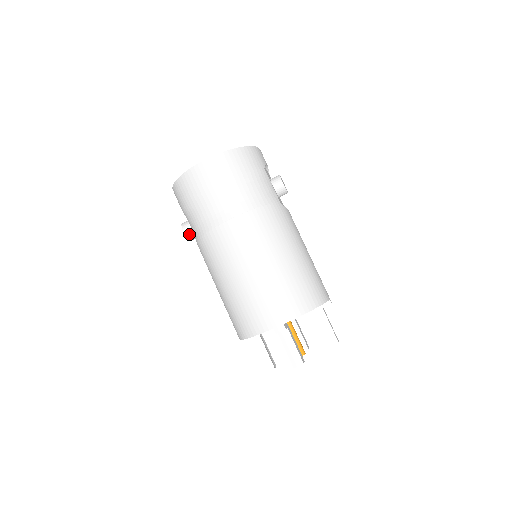
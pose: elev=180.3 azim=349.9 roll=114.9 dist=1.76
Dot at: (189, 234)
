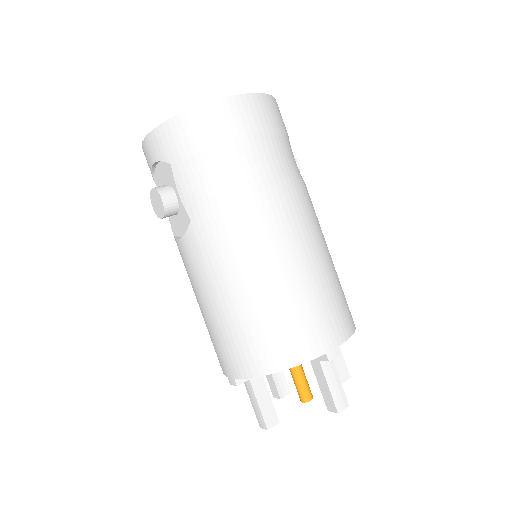
Dot at: (169, 206)
